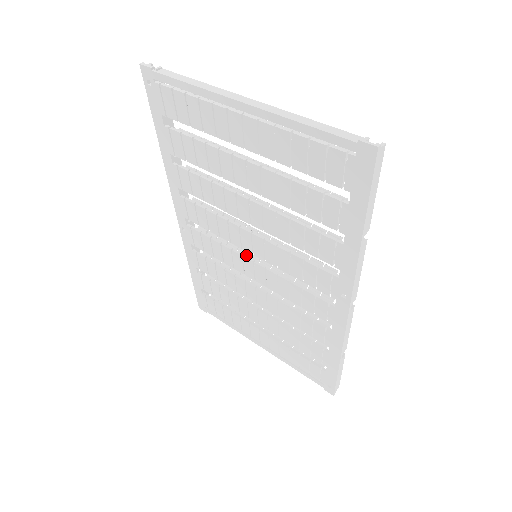
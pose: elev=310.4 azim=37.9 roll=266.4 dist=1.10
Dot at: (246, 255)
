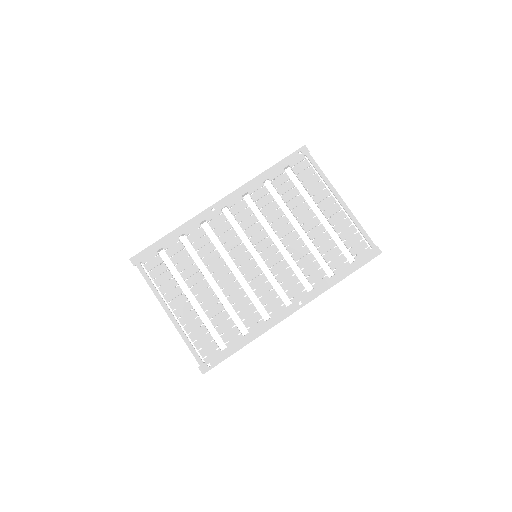
Dot at: occluded
